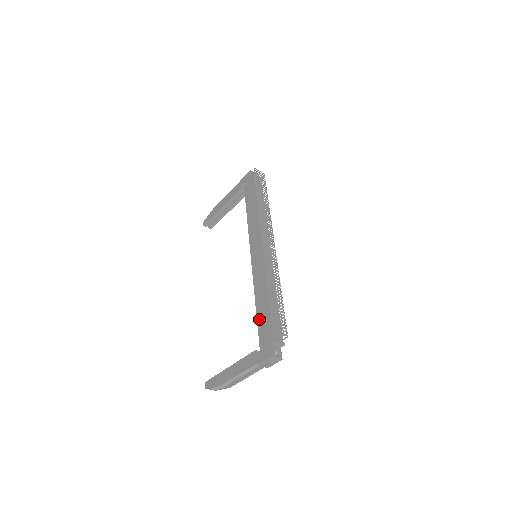
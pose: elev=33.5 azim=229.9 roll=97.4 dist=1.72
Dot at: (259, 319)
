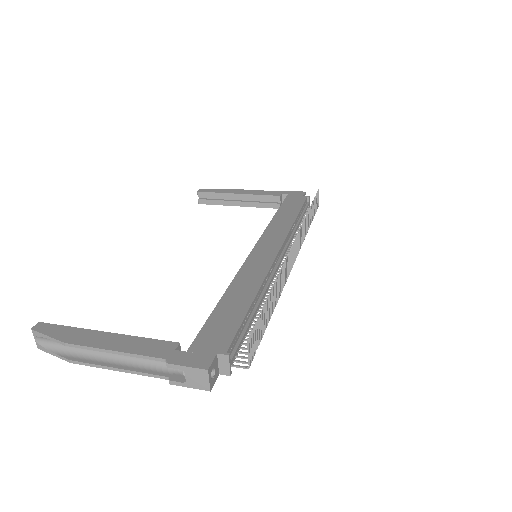
Dot at: (218, 312)
